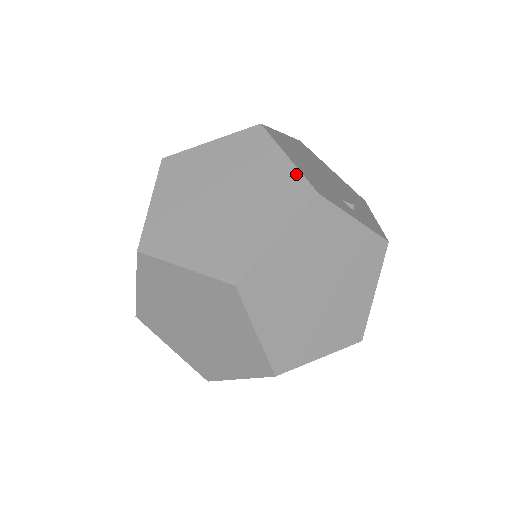
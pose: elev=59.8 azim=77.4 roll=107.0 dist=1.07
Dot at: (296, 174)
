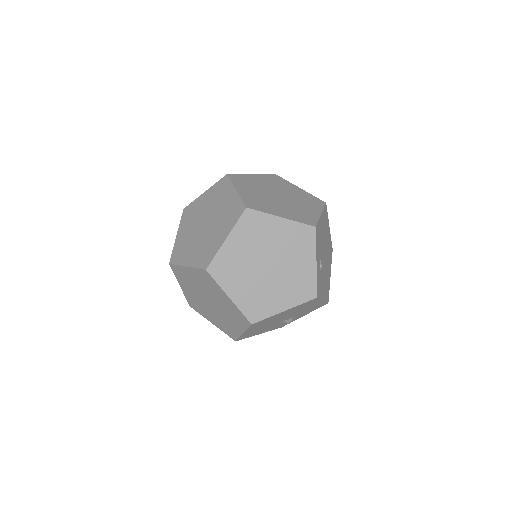
Dot at: (316, 218)
